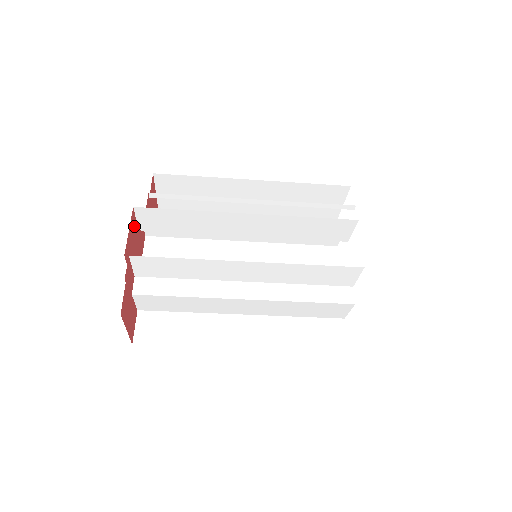
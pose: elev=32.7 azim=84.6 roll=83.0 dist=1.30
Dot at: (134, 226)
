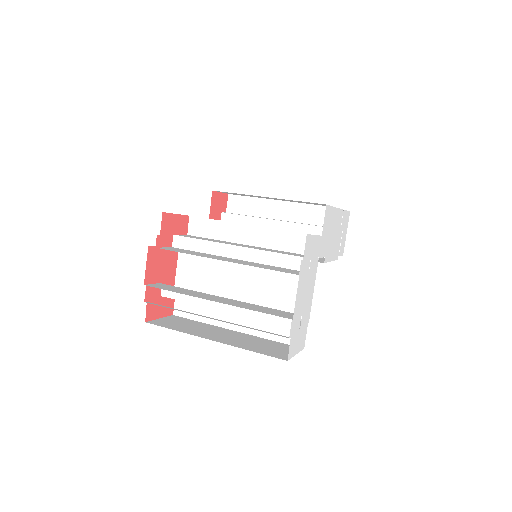
Dot at: (155, 253)
